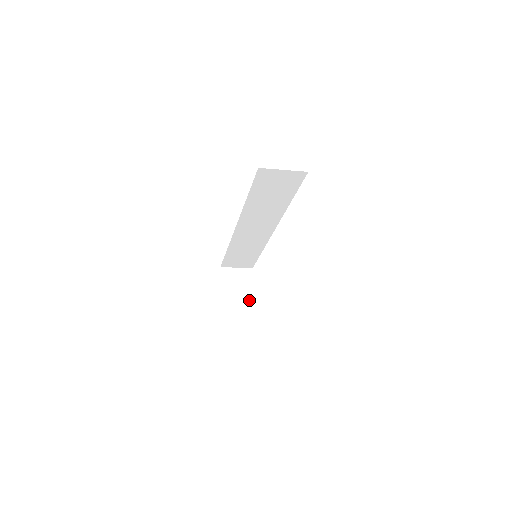
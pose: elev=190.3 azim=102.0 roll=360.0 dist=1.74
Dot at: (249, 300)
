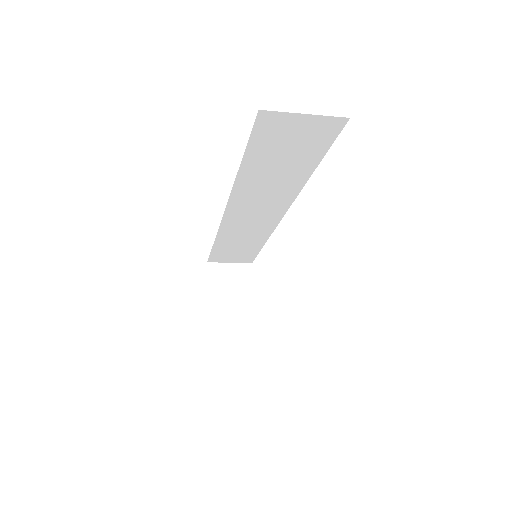
Dot at: (247, 308)
